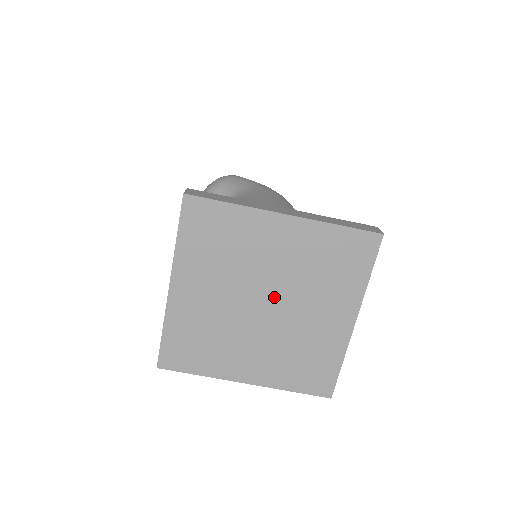
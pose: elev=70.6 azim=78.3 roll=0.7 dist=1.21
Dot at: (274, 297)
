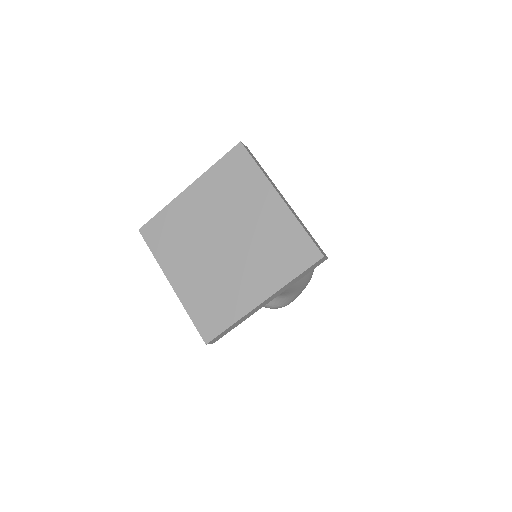
Dot at: (224, 232)
